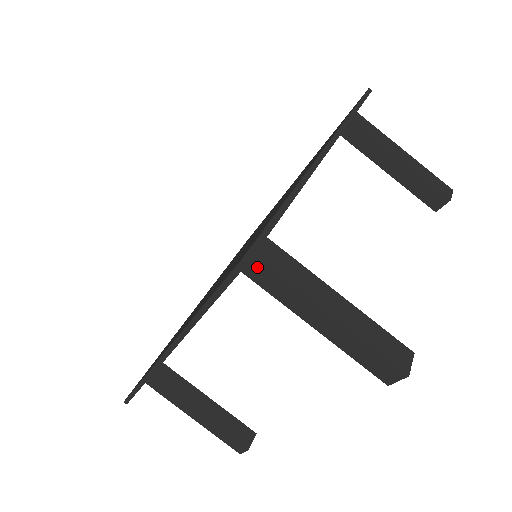
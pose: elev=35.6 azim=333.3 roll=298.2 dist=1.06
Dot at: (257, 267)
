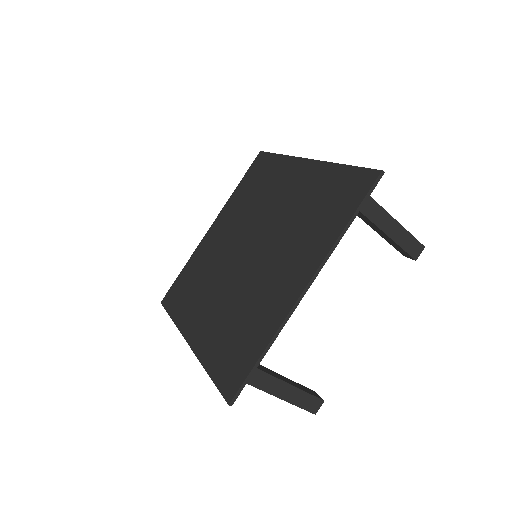
Dot at: occluded
